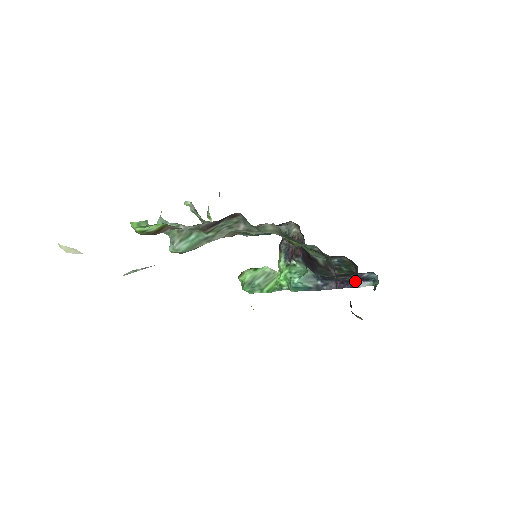
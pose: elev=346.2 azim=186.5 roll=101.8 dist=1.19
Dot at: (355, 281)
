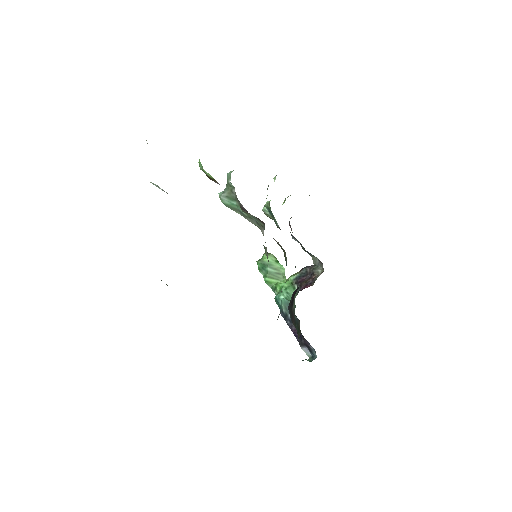
Dot at: (304, 342)
